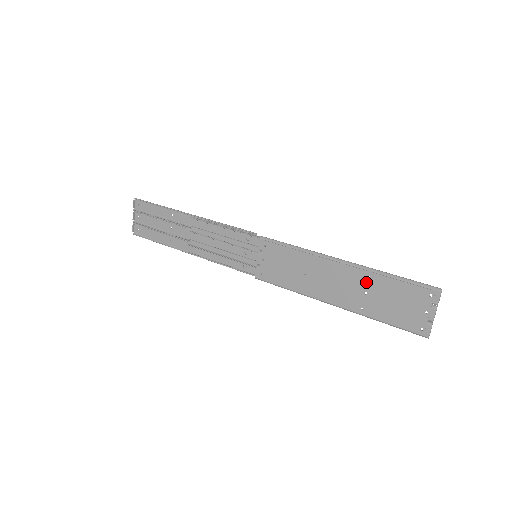
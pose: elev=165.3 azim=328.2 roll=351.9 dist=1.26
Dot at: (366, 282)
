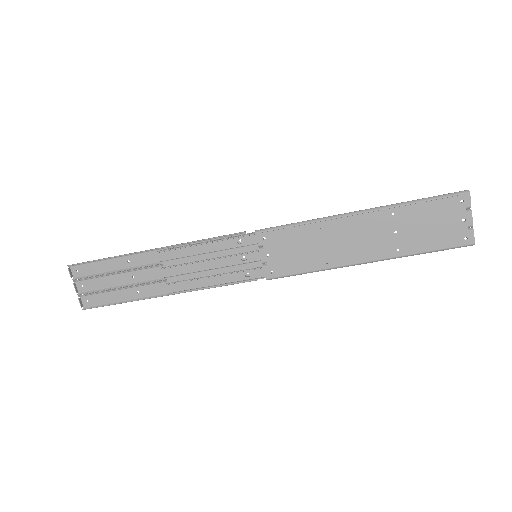
Dot at: (392, 221)
